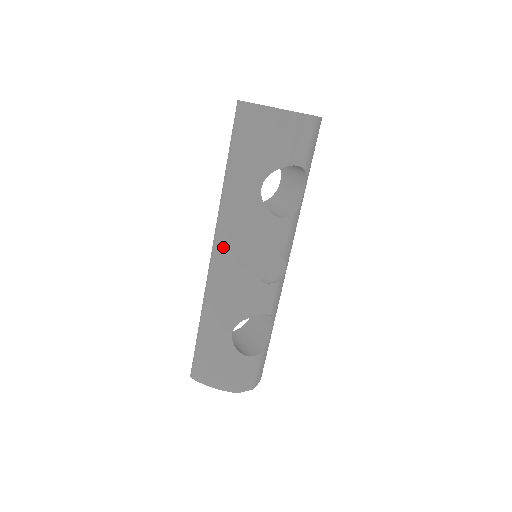
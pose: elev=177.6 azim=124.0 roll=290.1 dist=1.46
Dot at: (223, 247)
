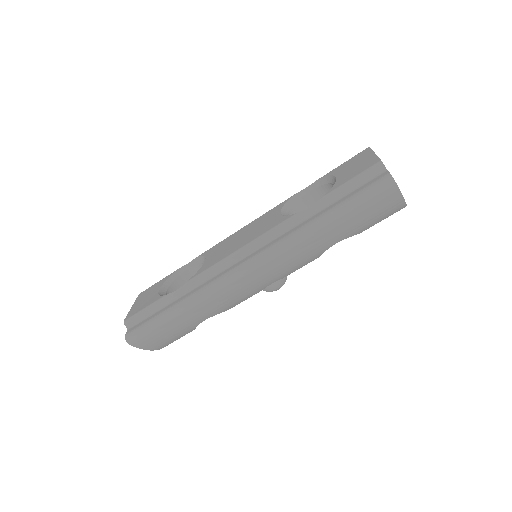
Dot at: (265, 271)
